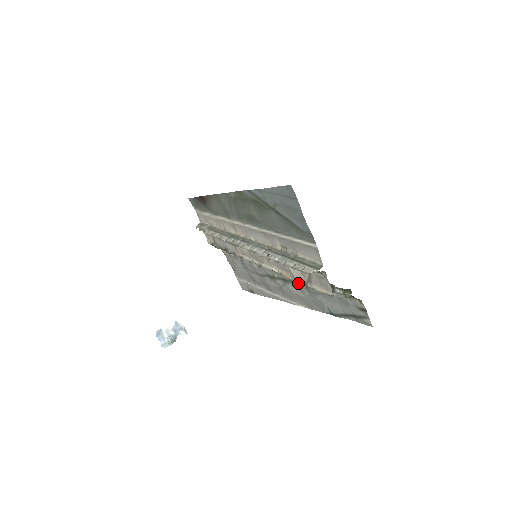
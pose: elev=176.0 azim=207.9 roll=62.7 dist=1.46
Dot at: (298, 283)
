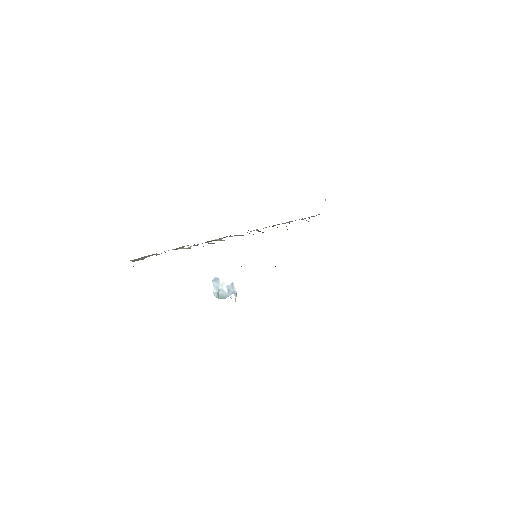
Dot at: occluded
